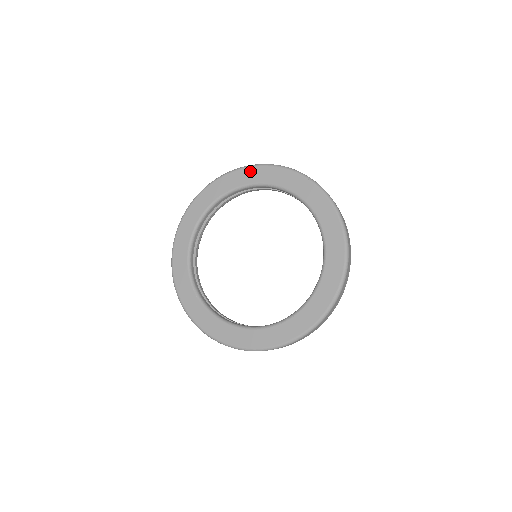
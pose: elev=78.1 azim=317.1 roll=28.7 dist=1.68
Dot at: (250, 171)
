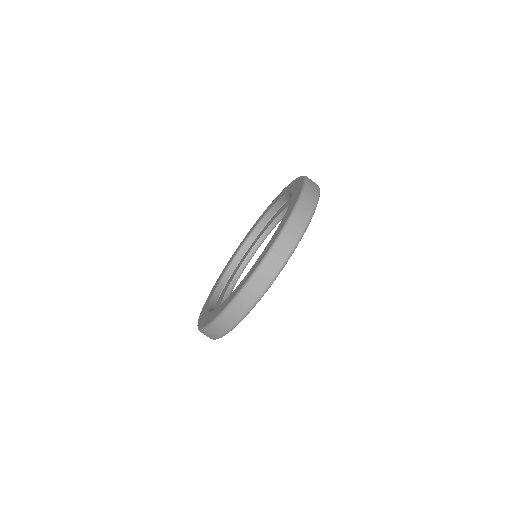
Dot at: (277, 197)
